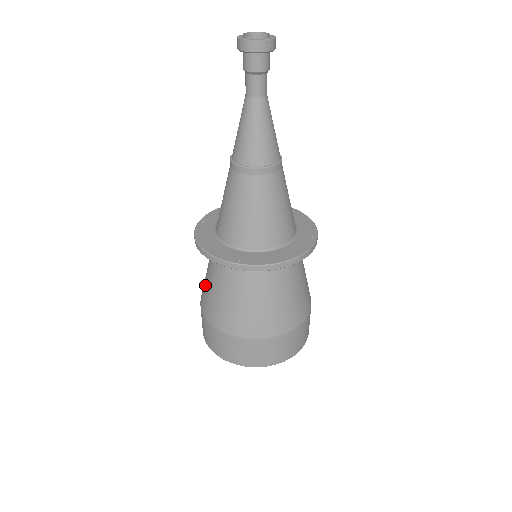
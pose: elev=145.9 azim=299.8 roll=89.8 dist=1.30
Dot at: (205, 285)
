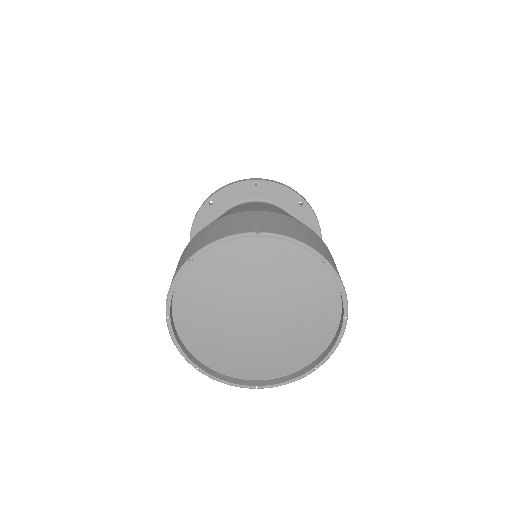
Dot at: occluded
